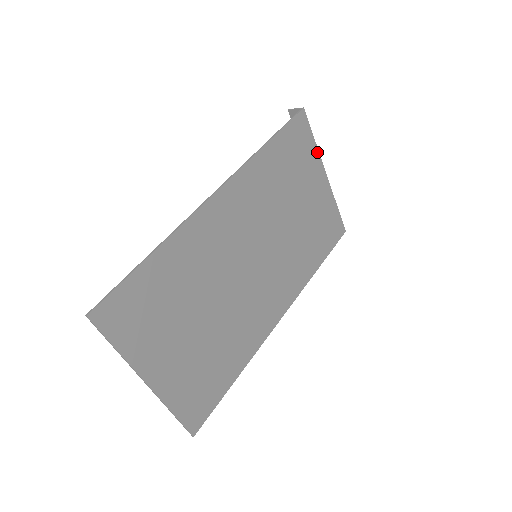
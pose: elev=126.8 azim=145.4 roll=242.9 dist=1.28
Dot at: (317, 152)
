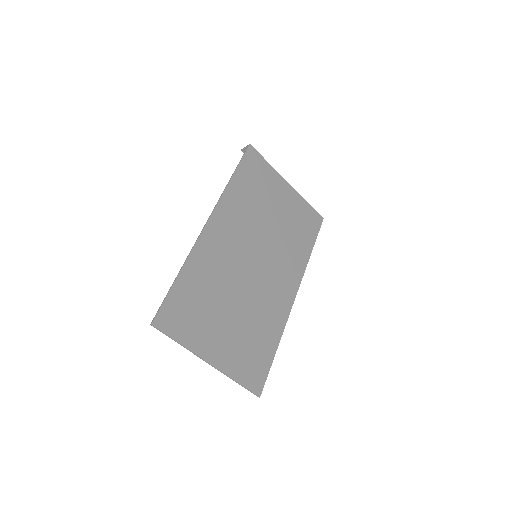
Dot at: (274, 170)
